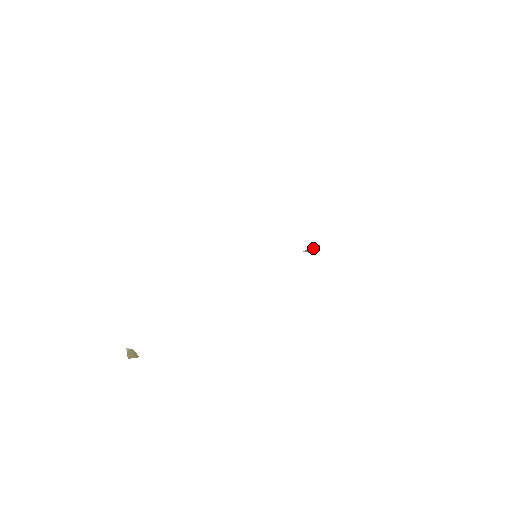
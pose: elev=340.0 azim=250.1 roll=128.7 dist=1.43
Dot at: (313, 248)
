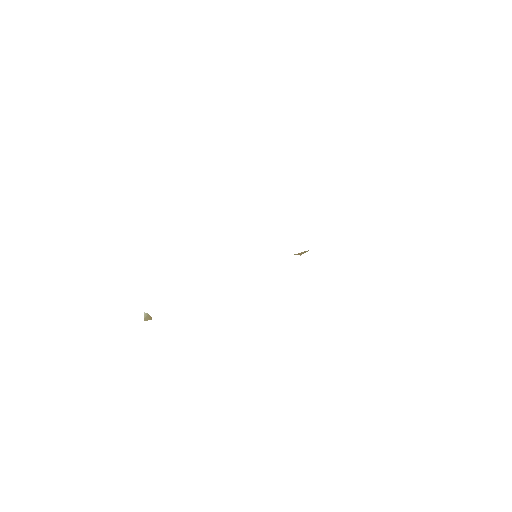
Dot at: (304, 252)
